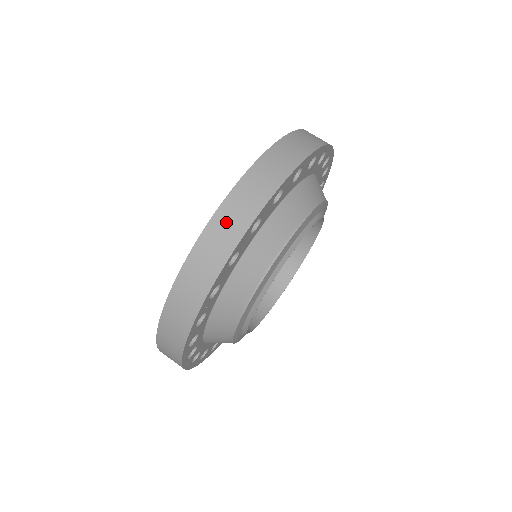
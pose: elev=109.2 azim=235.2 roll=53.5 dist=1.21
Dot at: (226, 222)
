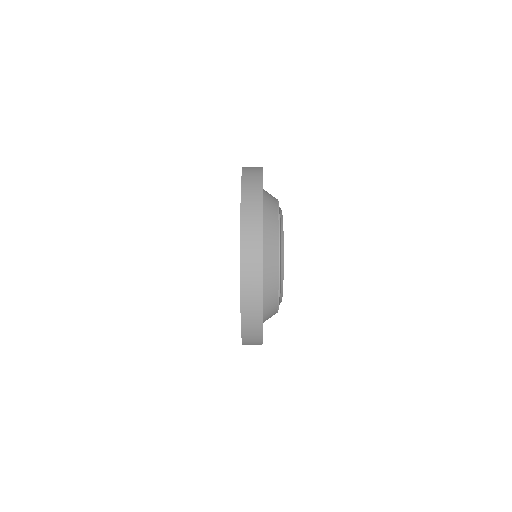
Dot at: (249, 265)
